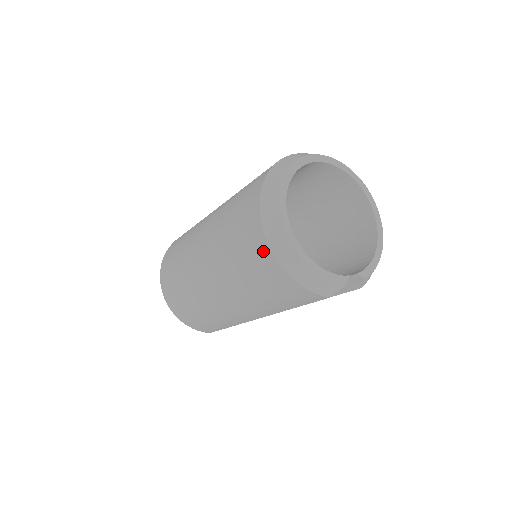
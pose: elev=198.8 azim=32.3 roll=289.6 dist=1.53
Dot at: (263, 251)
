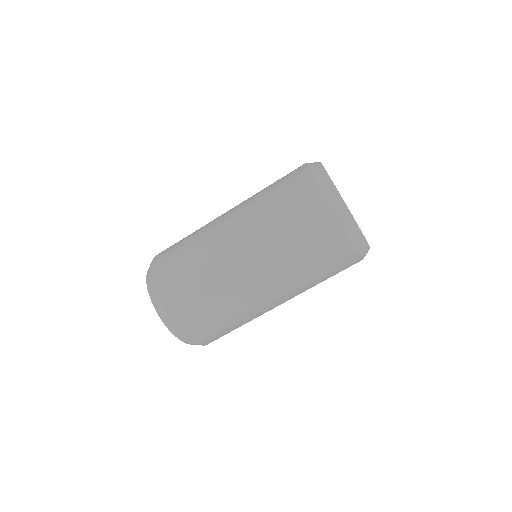
Dot at: (334, 230)
